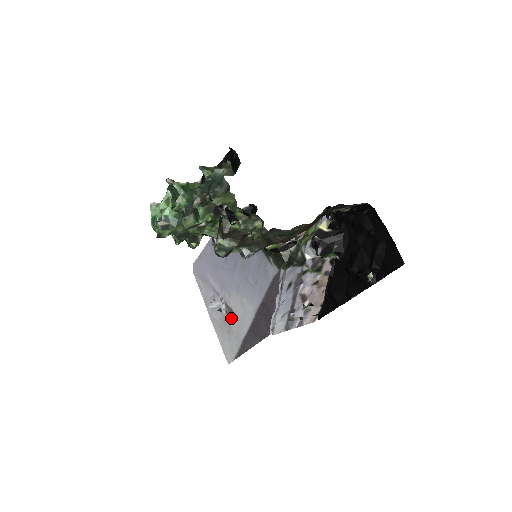
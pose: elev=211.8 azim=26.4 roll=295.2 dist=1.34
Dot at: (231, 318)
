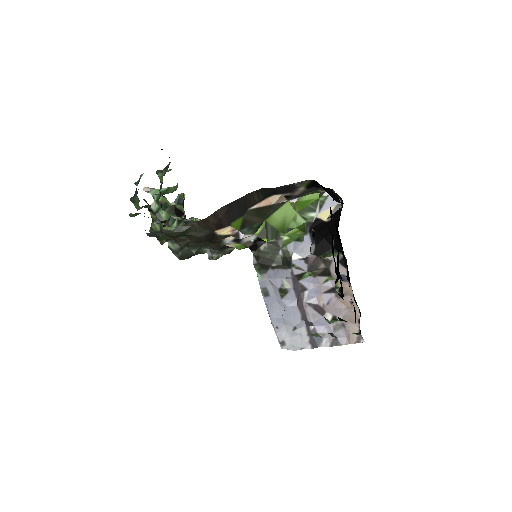
Dot at: occluded
